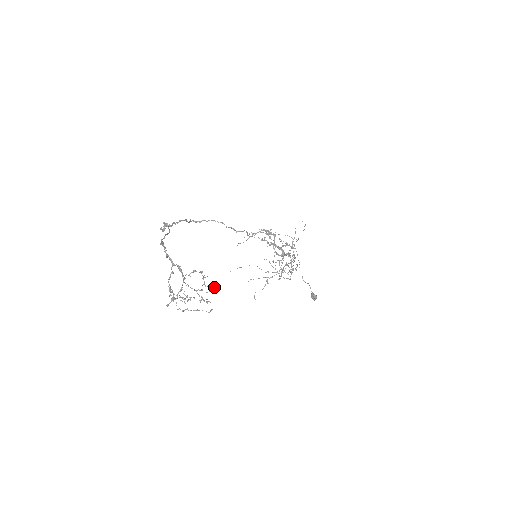
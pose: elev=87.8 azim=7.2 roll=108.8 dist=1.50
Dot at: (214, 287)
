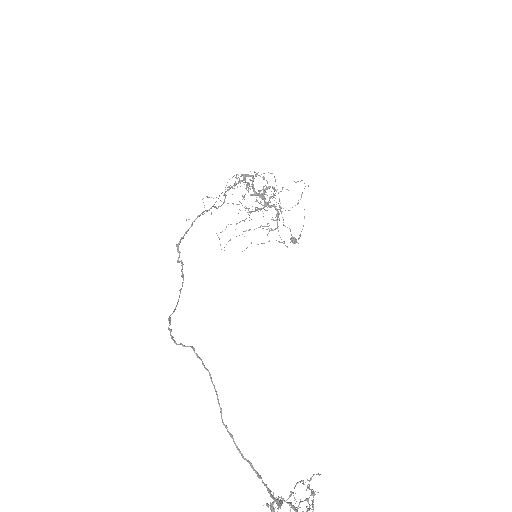
Dot at: occluded
